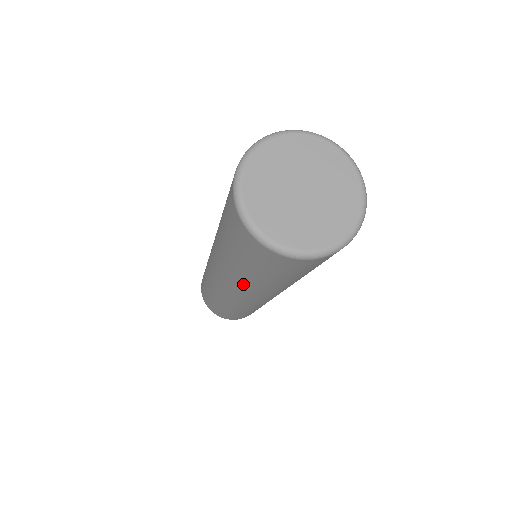
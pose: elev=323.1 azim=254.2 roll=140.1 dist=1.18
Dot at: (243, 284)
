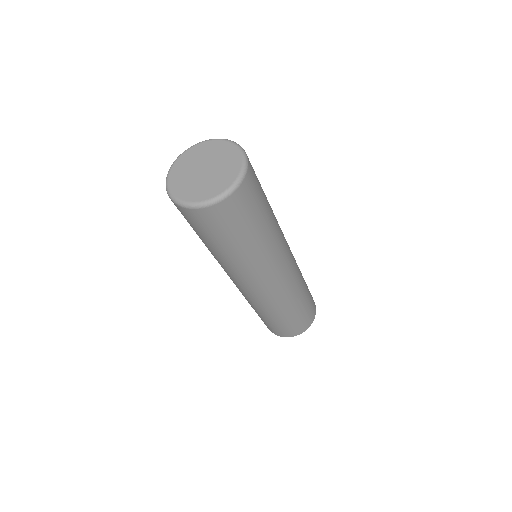
Dot at: (262, 258)
